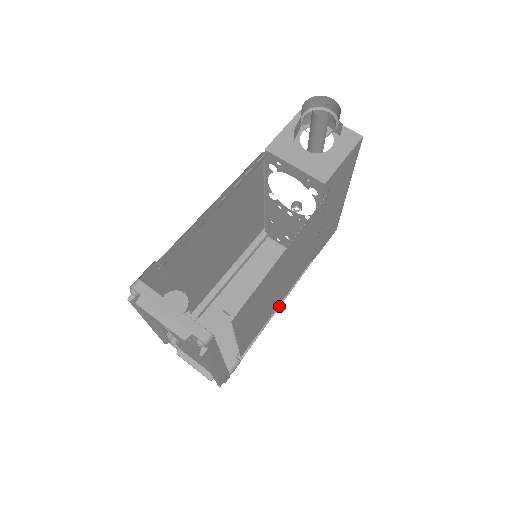
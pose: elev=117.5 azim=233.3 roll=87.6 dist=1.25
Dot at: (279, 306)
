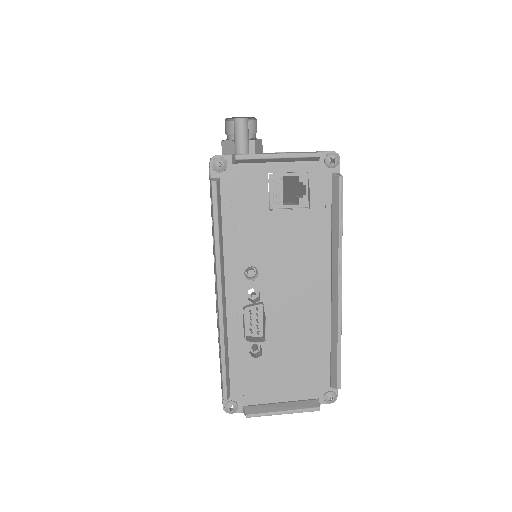
Dot at: occluded
